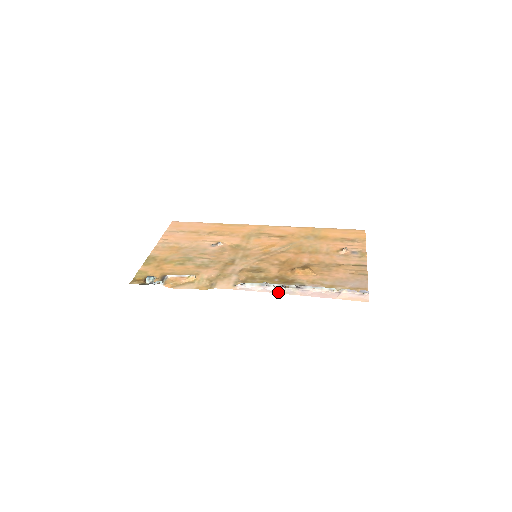
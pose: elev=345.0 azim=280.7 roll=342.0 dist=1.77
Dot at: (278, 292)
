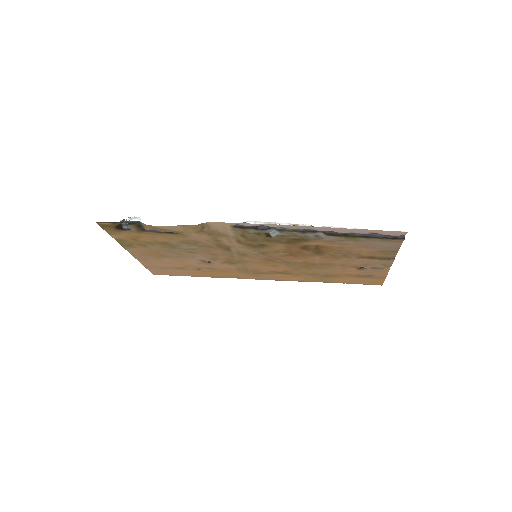
Dot at: (289, 226)
